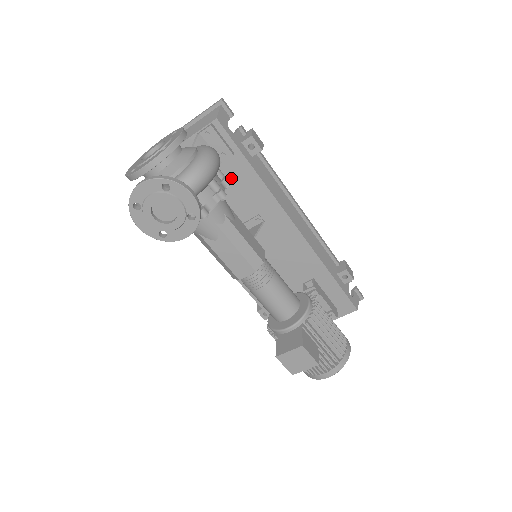
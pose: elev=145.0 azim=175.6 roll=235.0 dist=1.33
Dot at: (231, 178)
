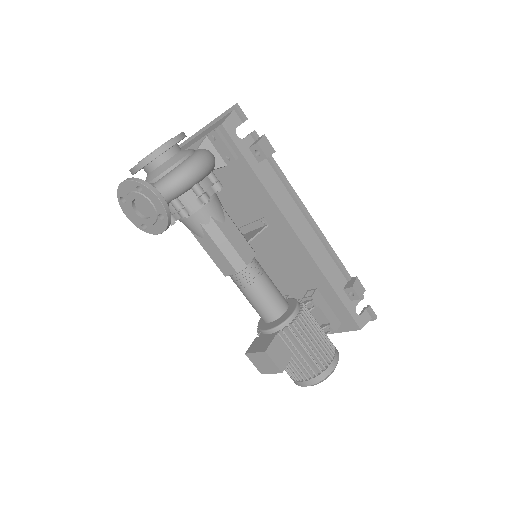
Dot at: (238, 180)
